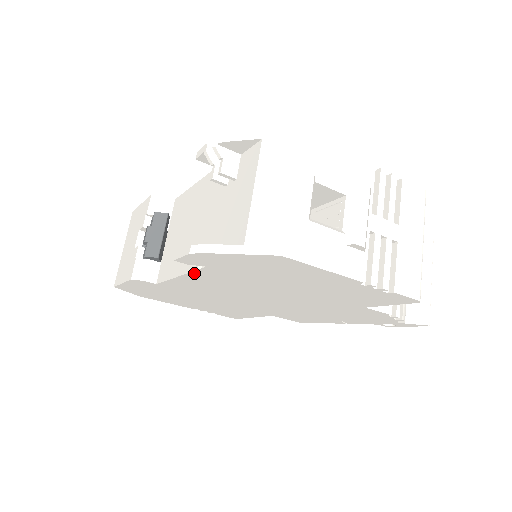
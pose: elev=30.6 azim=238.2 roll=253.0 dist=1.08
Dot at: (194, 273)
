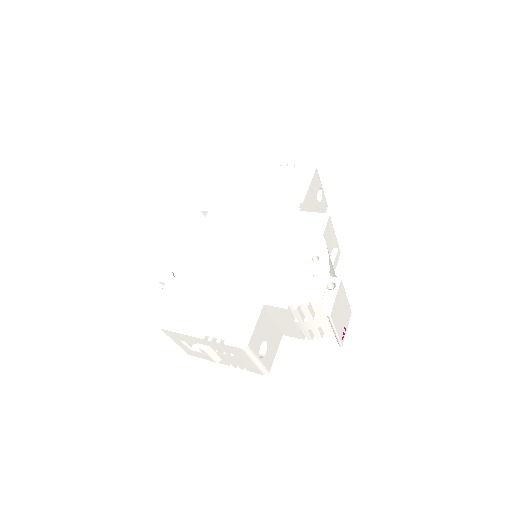
Dot at: occluded
